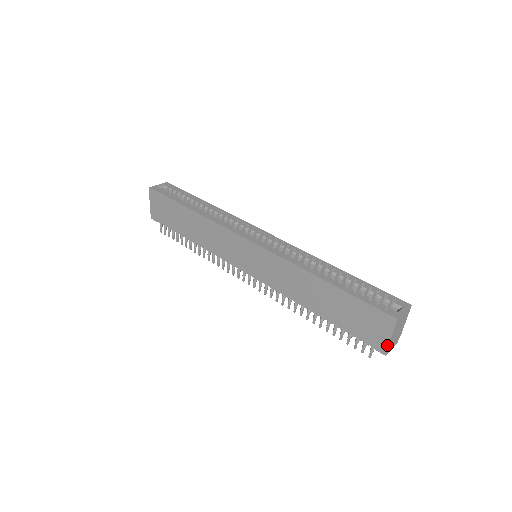
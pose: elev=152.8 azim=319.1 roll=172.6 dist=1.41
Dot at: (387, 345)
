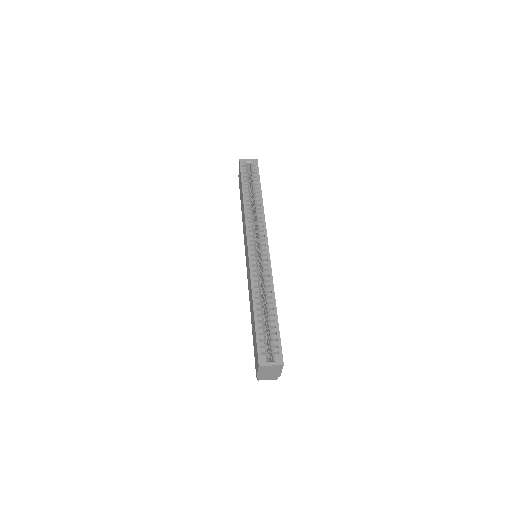
Dot at: (256, 375)
